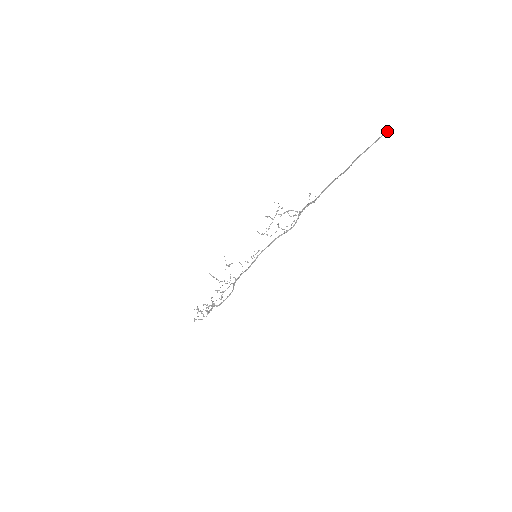
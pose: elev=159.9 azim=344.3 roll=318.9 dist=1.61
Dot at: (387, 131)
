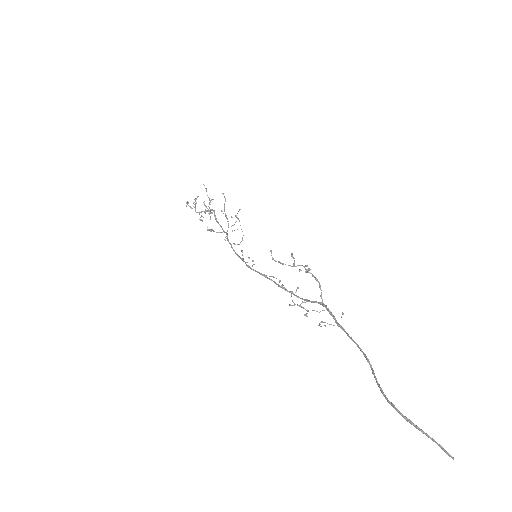
Dot at: (449, 455)
